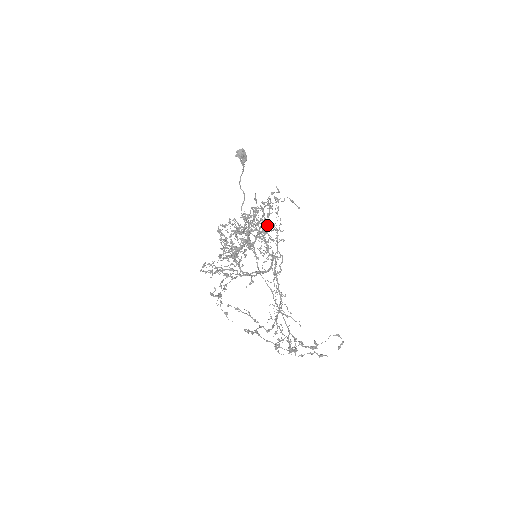
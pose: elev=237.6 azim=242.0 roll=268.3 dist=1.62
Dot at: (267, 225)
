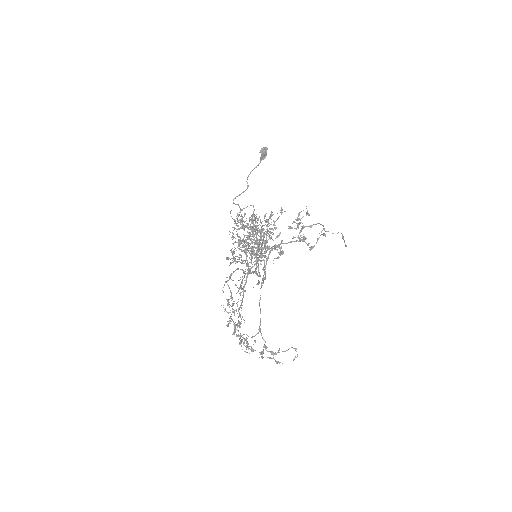
Dot at: occluded
